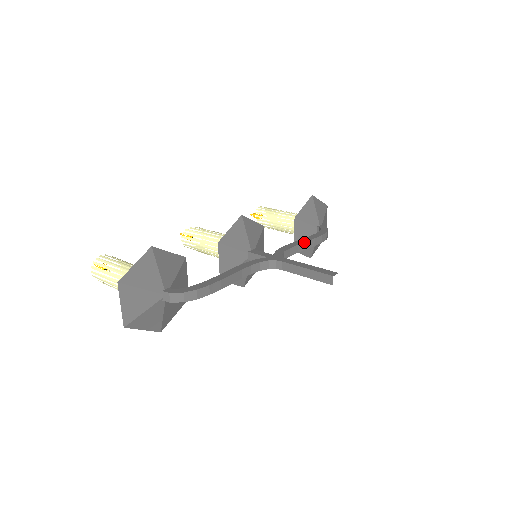
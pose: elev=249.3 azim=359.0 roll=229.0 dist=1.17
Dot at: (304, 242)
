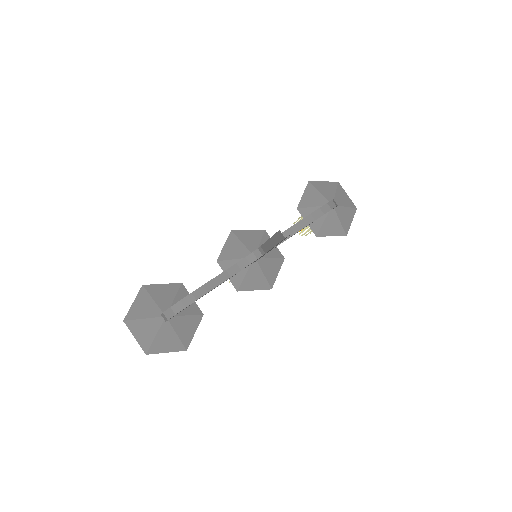
Dot at: (298, 222)
